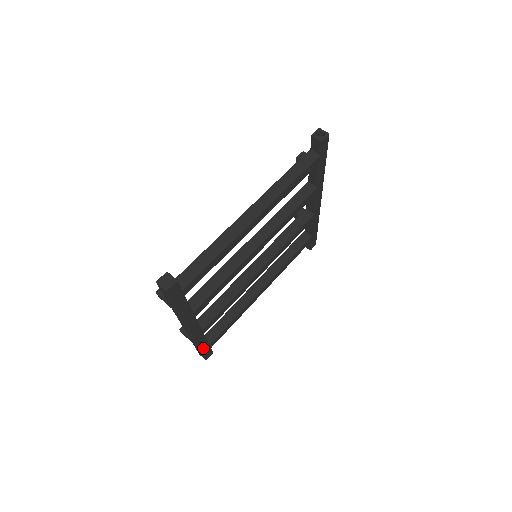
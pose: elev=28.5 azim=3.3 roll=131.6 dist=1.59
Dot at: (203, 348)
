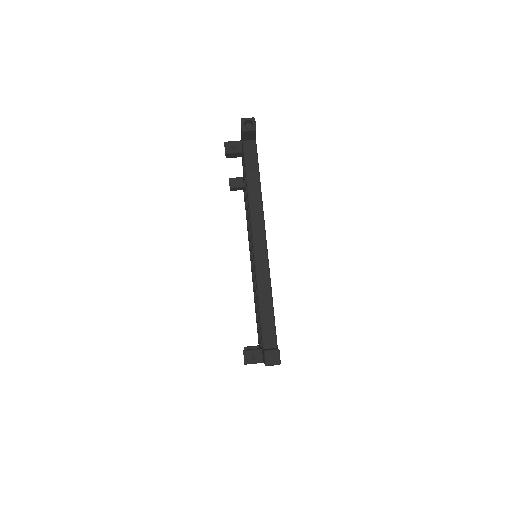
Dot at: occluded
